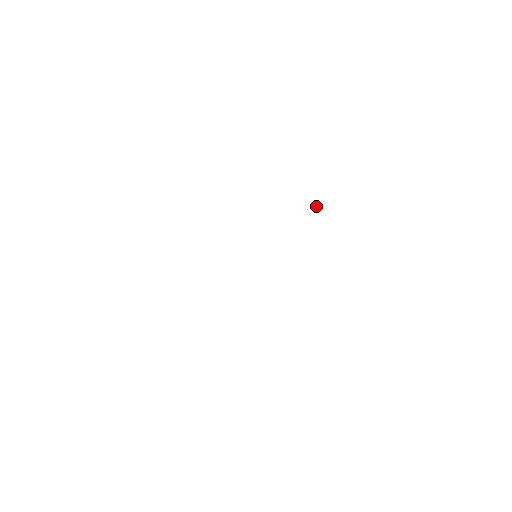
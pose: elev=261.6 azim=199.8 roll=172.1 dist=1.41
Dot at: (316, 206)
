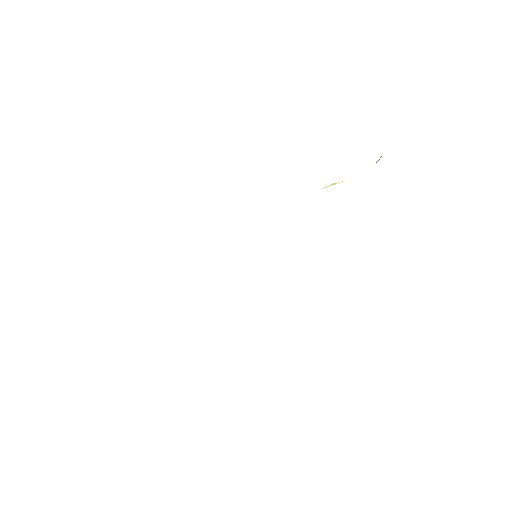
Dot at: (334, 183)
